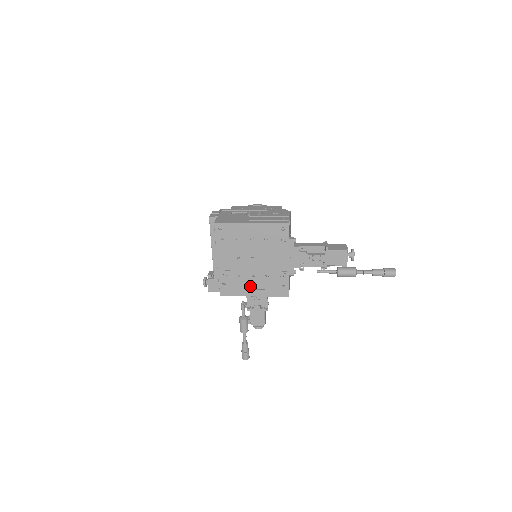
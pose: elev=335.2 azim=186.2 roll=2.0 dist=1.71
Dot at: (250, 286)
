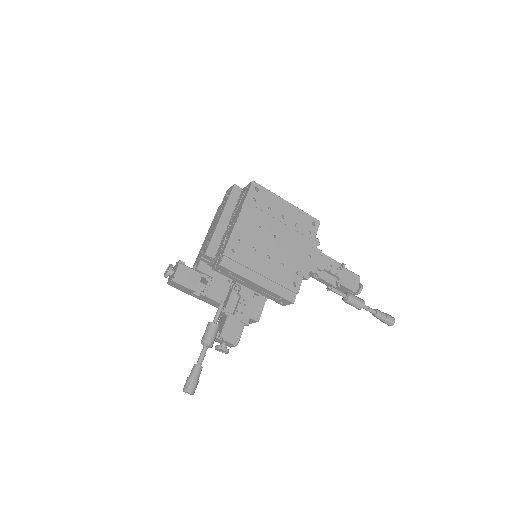
Dot at: (259, 269)
